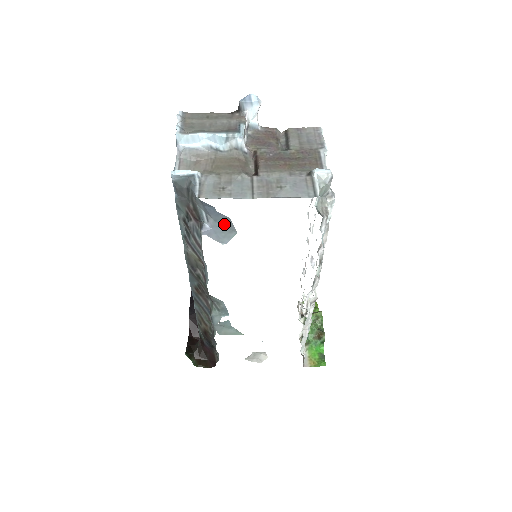
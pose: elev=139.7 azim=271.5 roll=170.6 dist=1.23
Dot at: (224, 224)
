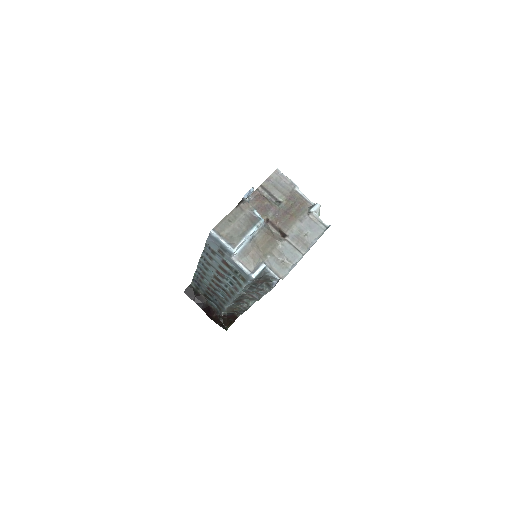
Dot at: occluded
